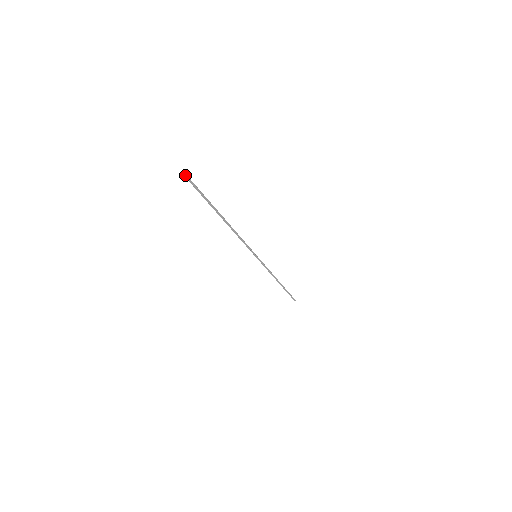
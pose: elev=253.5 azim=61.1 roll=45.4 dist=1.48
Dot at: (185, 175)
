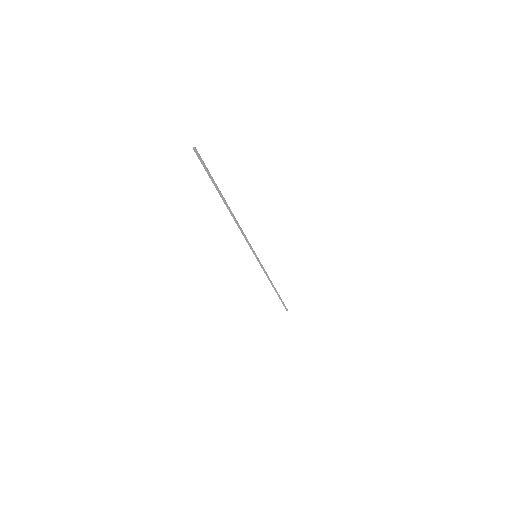
Dot at: (195, 149)
